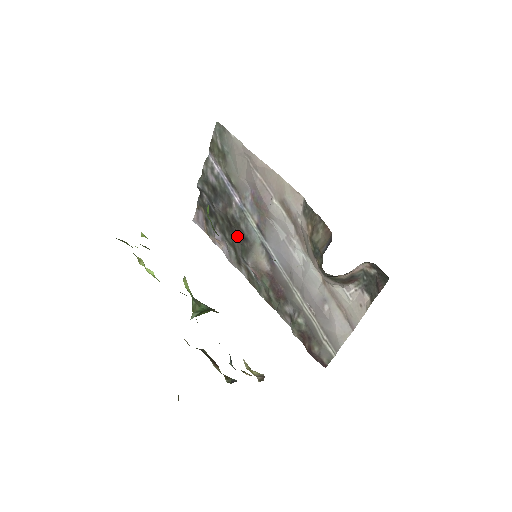
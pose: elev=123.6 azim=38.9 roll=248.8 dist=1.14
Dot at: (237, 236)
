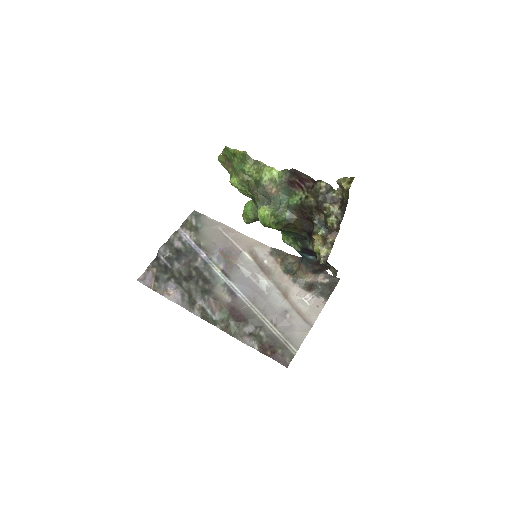
Dot at: (197, 282)
